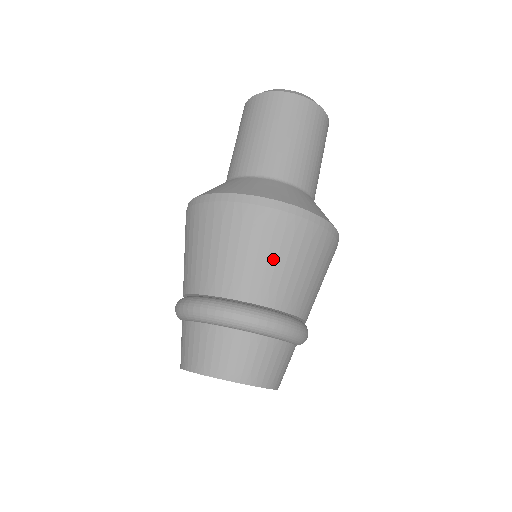
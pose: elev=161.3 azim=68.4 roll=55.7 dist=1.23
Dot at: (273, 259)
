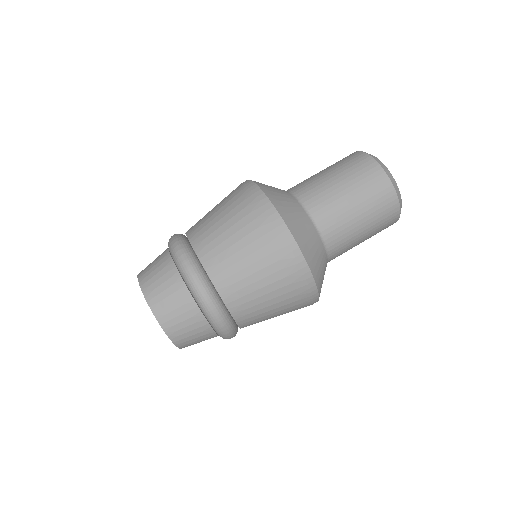
Dot at: (224, 221)
